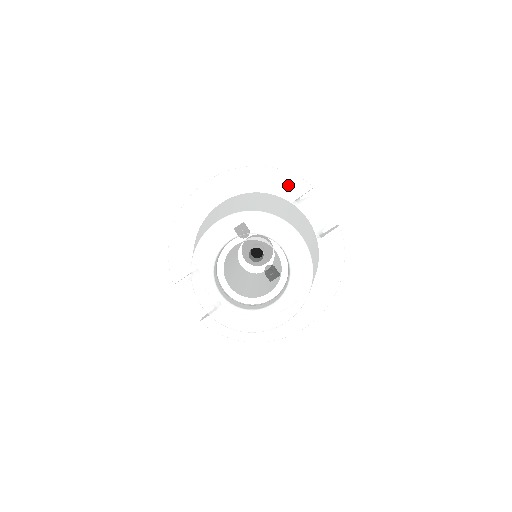
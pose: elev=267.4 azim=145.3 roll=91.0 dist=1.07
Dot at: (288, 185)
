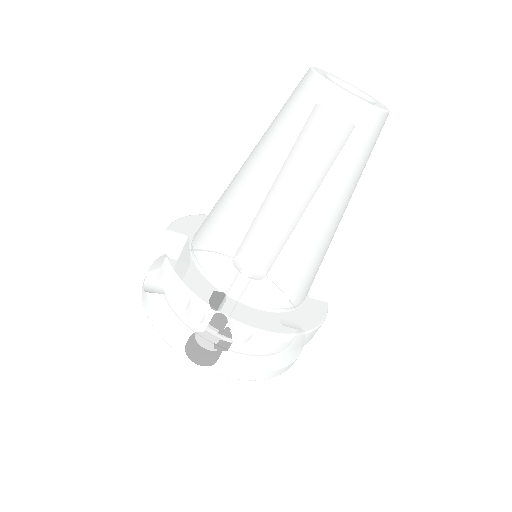
Dot at: occluded
